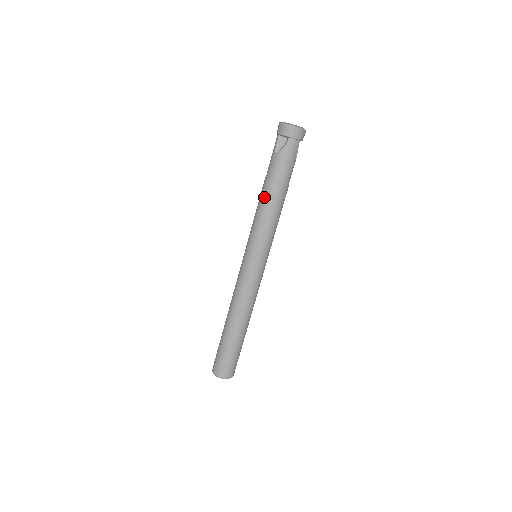
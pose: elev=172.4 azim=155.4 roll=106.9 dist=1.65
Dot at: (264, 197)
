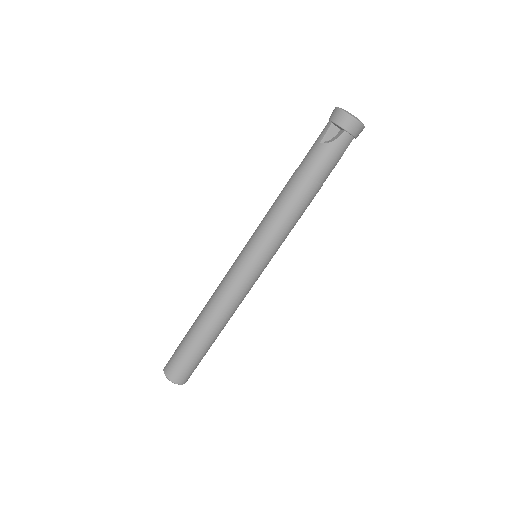
Dot at: (291, 192)
